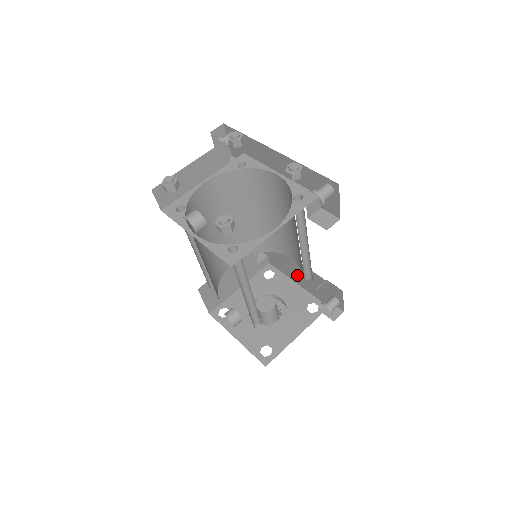
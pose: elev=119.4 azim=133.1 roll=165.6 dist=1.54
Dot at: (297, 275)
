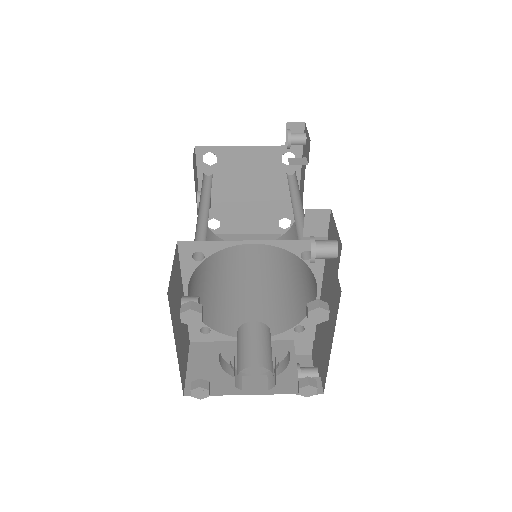
Dot at: (327, 324)
